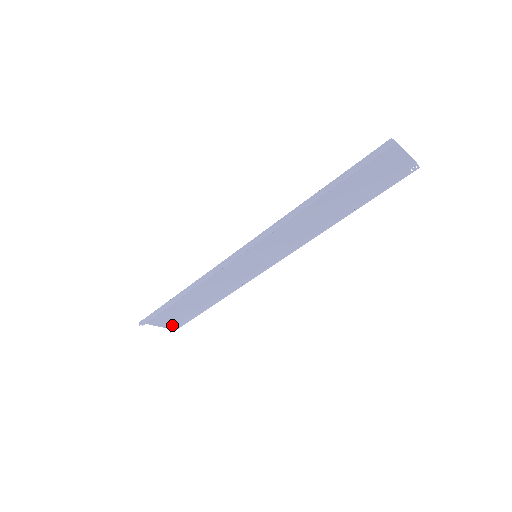
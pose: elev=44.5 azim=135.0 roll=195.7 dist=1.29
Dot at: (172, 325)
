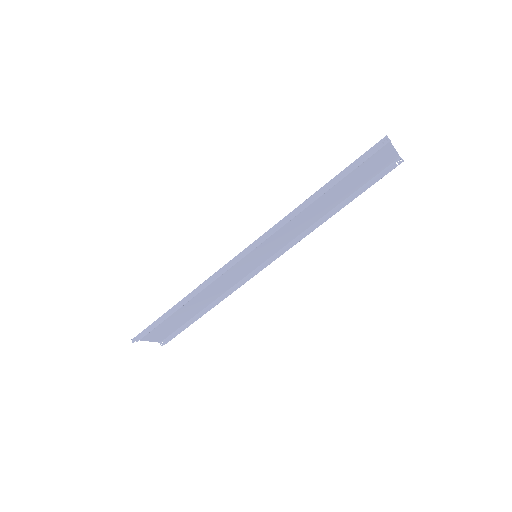
Dot at: (163, 338)
